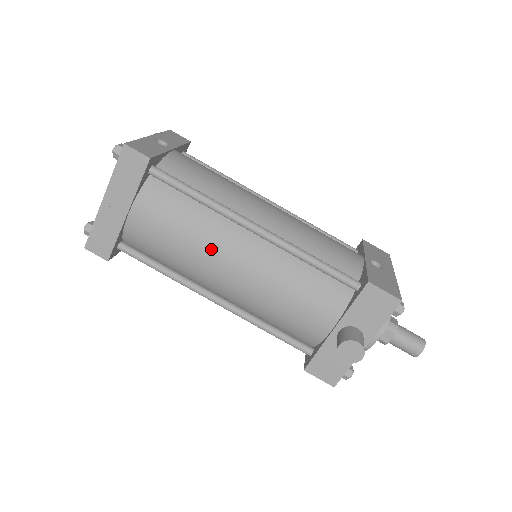
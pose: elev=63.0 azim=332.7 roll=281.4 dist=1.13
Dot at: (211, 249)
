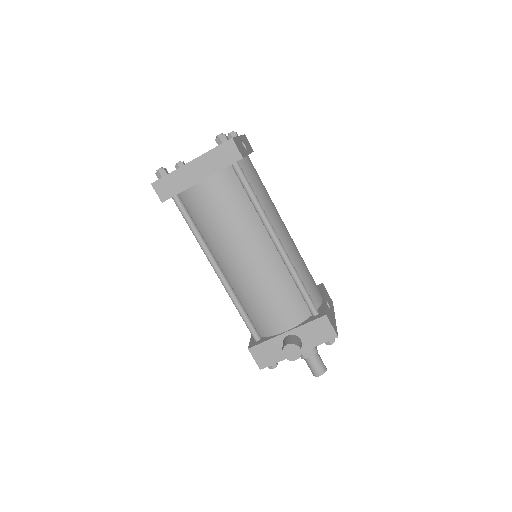
Dot at: (241, 238)
